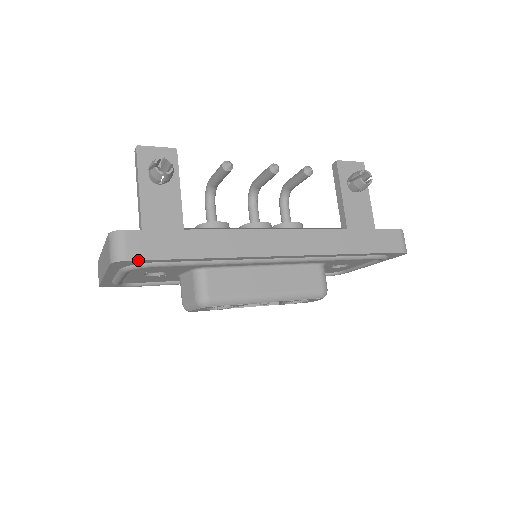
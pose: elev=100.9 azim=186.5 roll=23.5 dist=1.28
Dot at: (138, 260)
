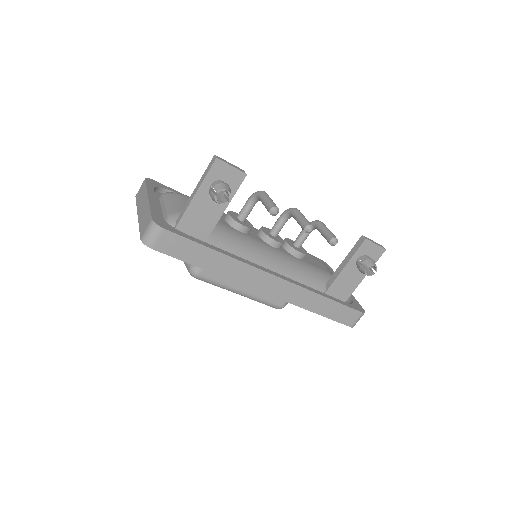
Dot at: (160, 252)
